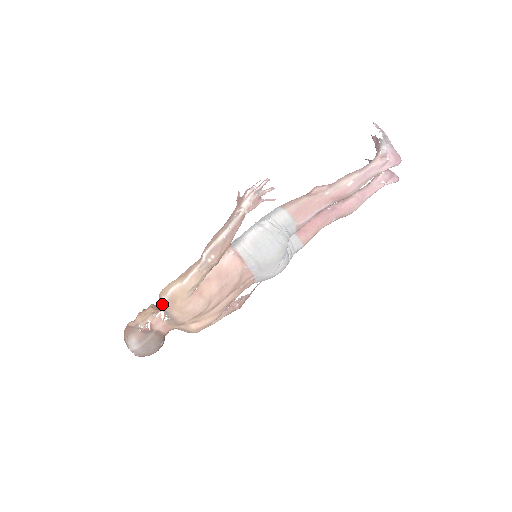
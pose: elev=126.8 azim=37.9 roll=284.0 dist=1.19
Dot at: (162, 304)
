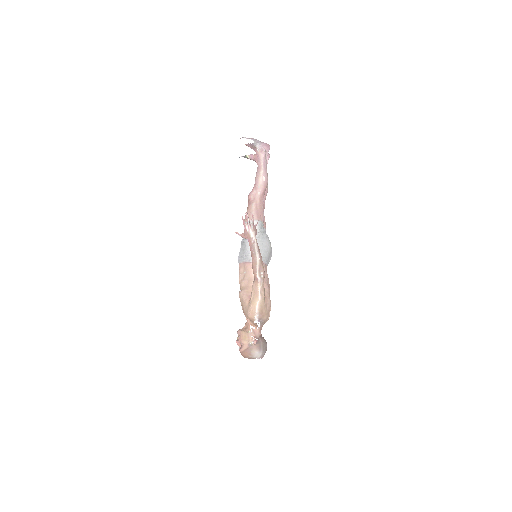
Dot at: (257, 320)
